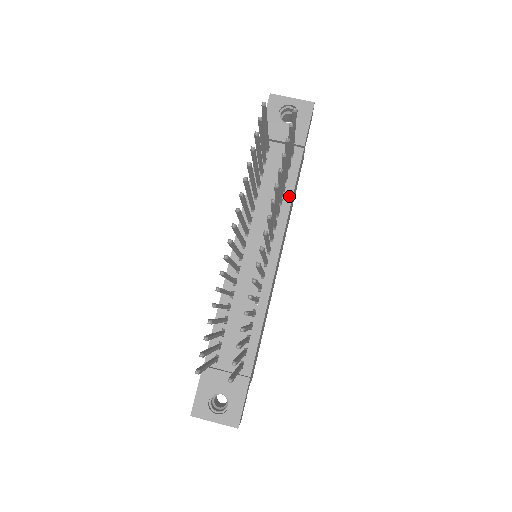
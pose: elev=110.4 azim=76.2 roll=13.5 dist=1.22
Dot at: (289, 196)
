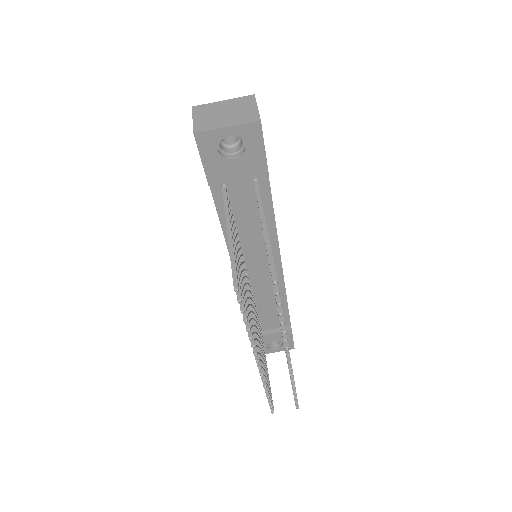
Dot at: (271, 219)
